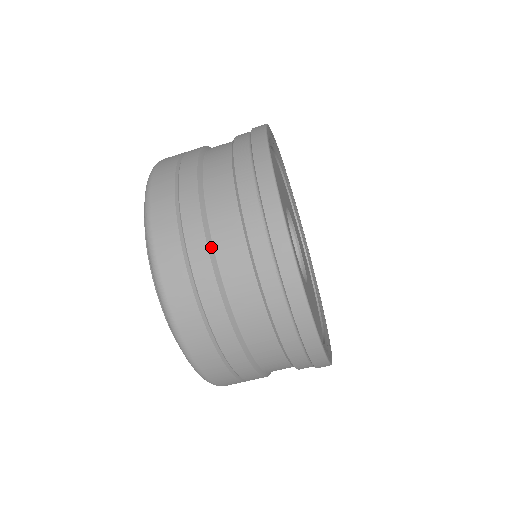
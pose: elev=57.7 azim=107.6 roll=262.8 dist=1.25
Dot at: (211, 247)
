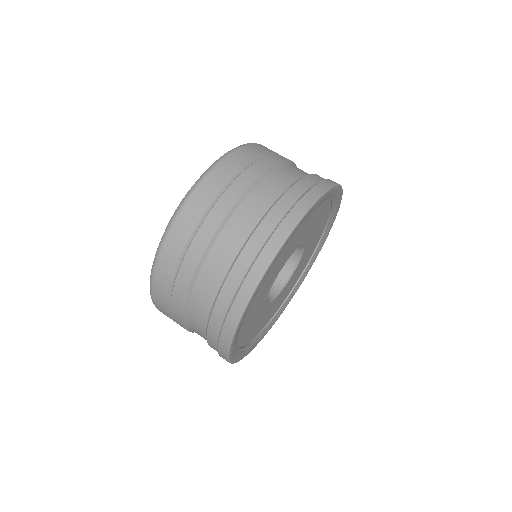
Dot at: (291, 163)
